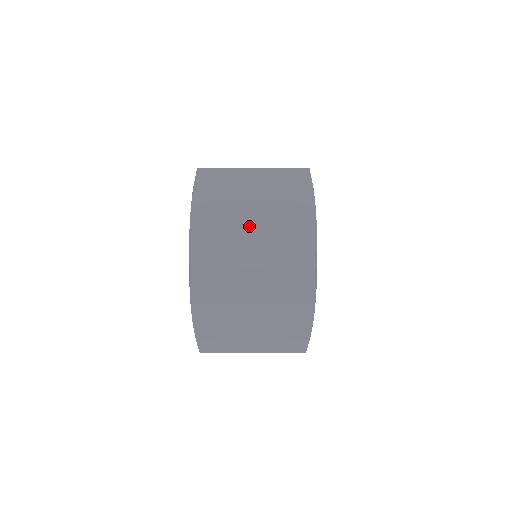
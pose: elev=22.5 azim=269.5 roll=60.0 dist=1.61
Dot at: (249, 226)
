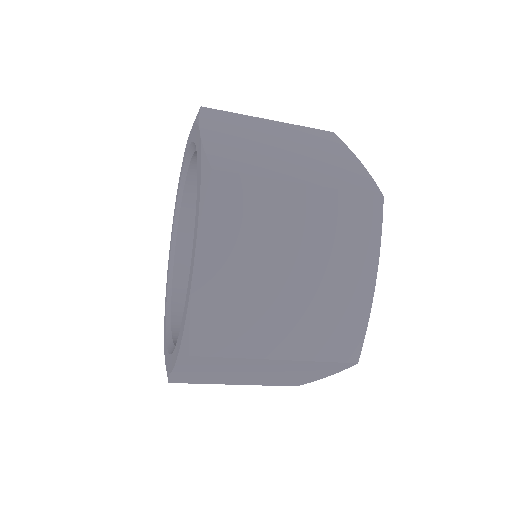
Dot at: (282, 287)
